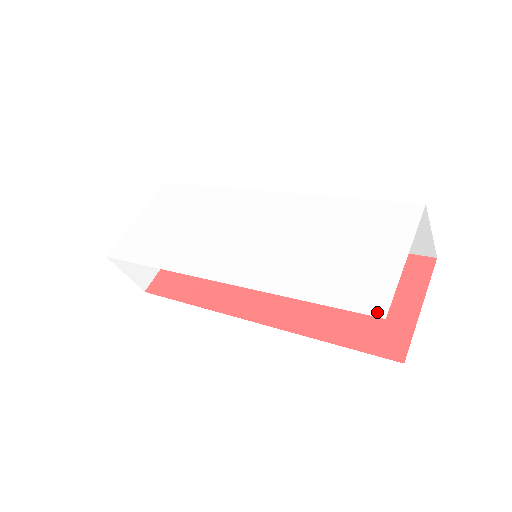
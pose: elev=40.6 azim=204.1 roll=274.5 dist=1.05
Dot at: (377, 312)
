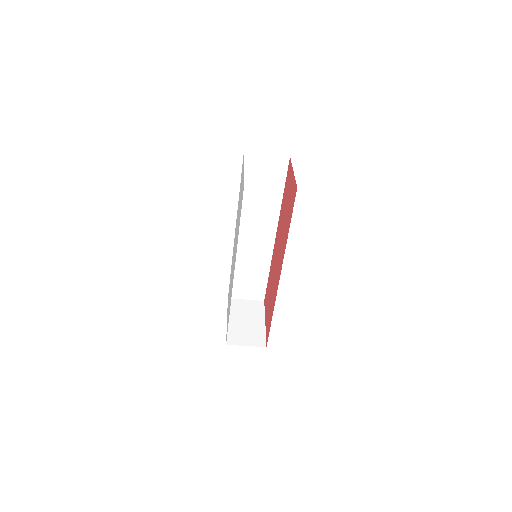
Dot at: occluded
